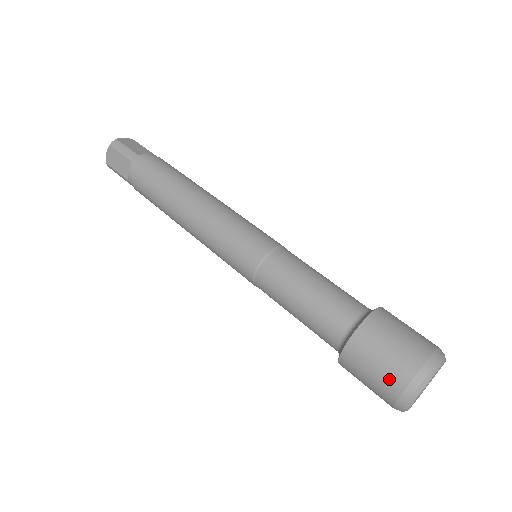
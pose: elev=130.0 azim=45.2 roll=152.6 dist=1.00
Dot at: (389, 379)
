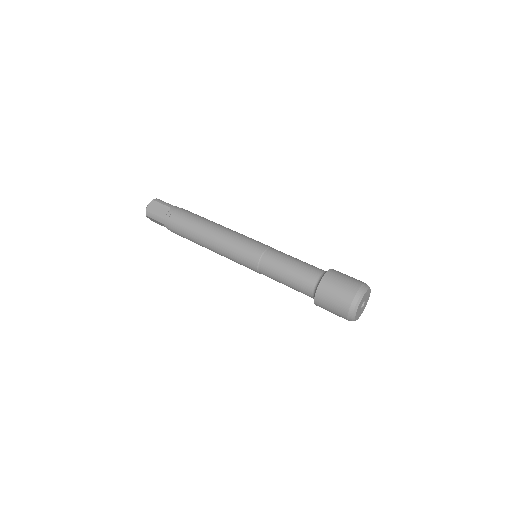
Dot at: (339, 316)
